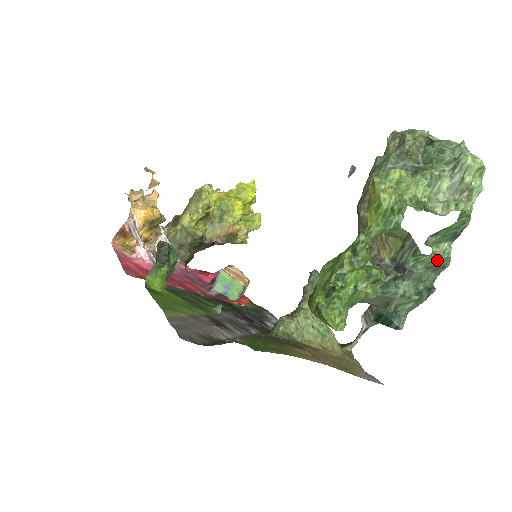
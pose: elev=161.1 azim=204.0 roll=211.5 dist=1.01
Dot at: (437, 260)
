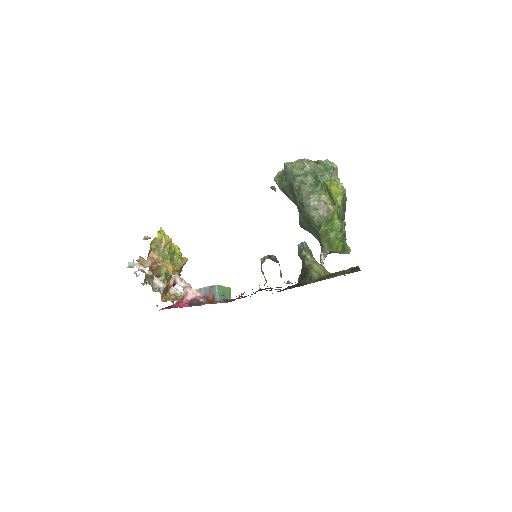
Dot at: occluded
